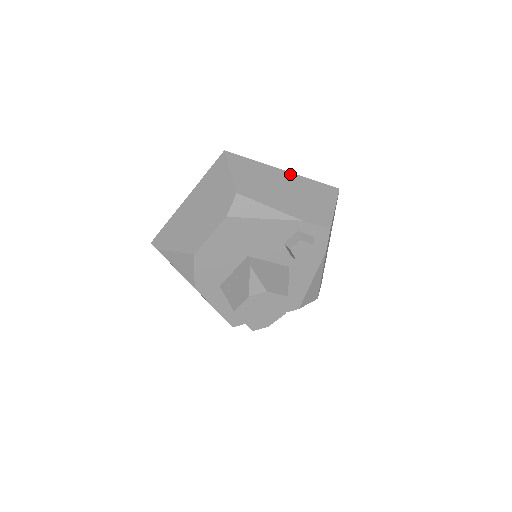
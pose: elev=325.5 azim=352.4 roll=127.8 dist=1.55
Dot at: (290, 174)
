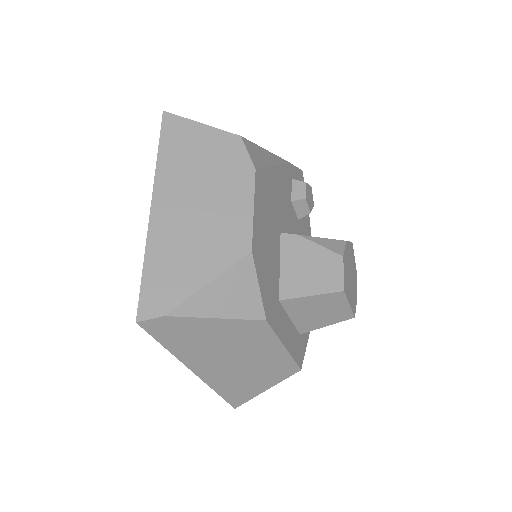
Dot at: occluded
